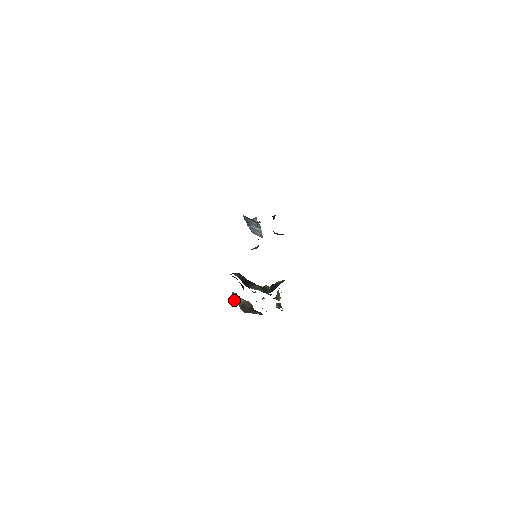
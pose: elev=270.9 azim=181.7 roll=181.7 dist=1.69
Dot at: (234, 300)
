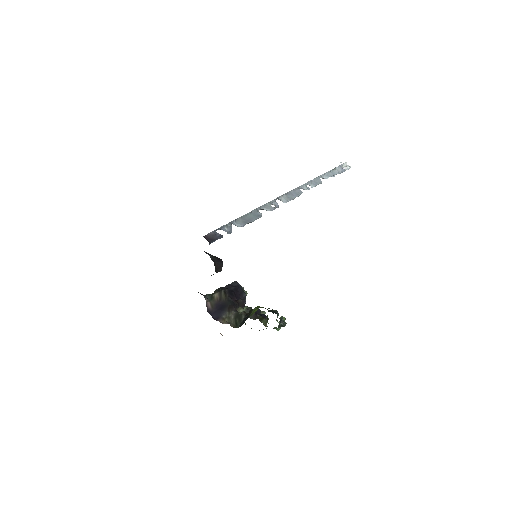
Dot at: occluded
